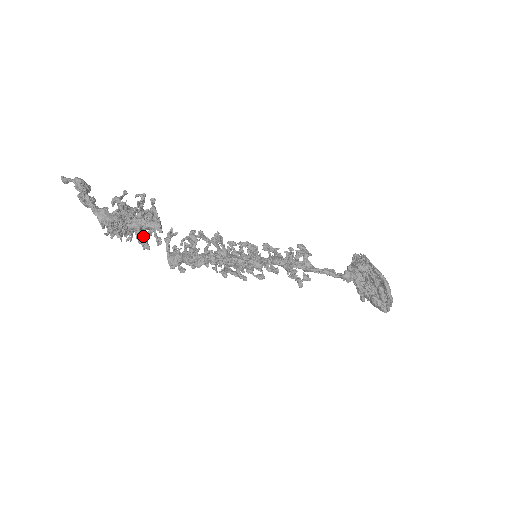
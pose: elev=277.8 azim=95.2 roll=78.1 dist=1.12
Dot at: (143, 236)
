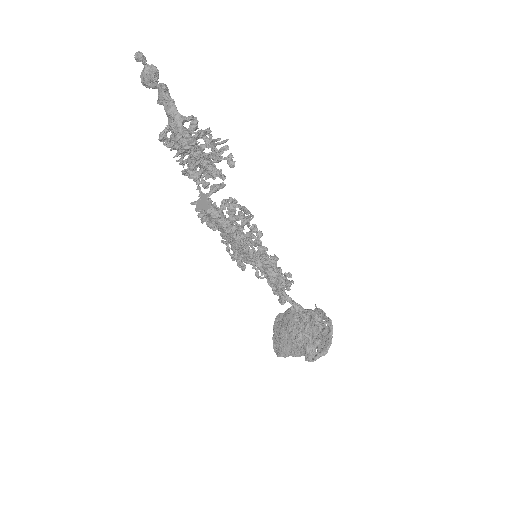
Dot at: occluded
